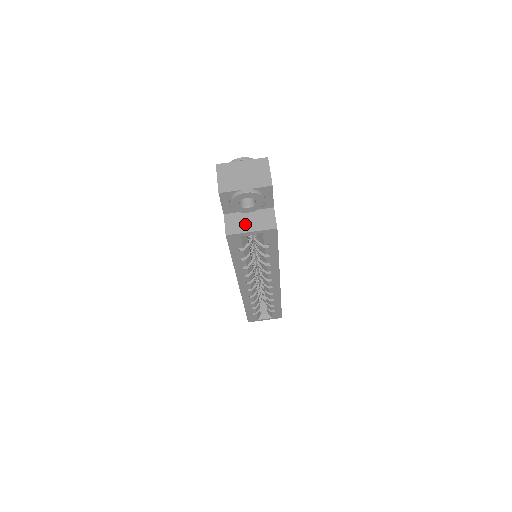
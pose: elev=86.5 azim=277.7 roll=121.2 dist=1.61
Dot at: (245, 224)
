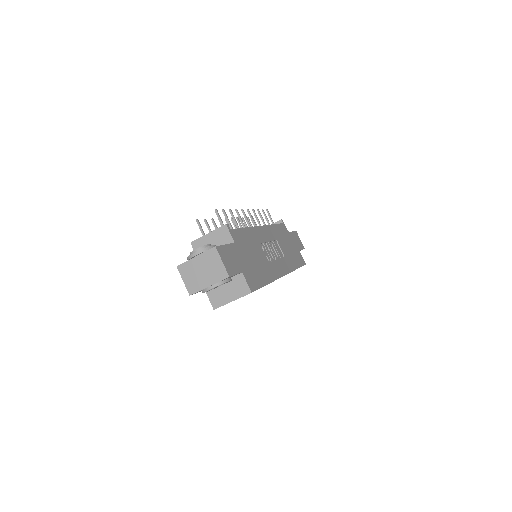
Dot at: (225, 295)
